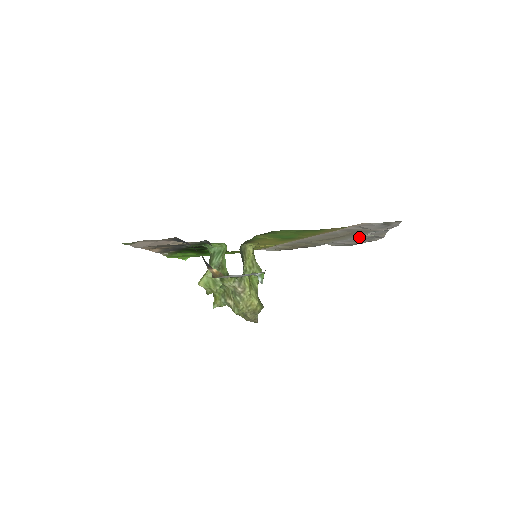
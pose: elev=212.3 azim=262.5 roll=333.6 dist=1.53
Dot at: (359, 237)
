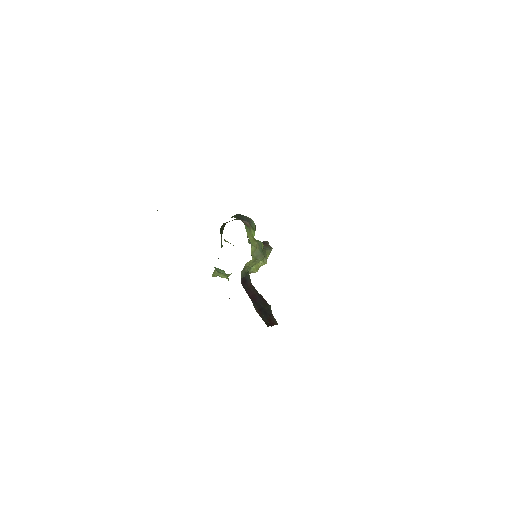
Dot at: occluded
